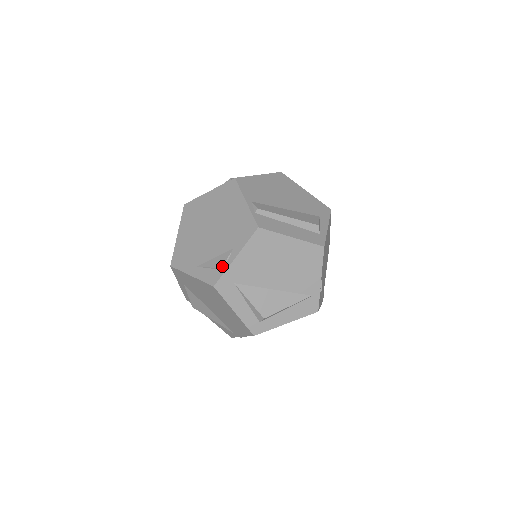
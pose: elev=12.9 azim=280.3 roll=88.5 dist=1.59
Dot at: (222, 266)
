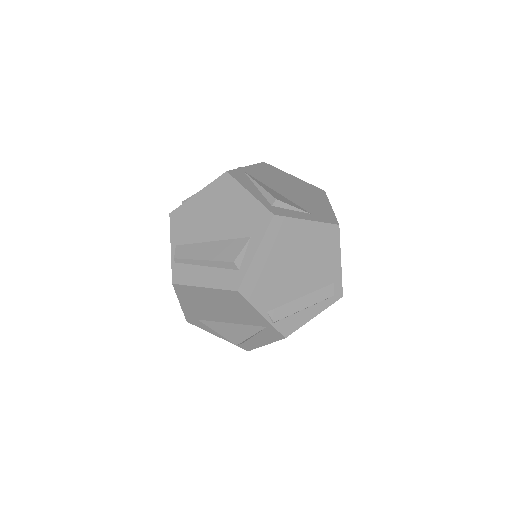
Dot at: occluded
